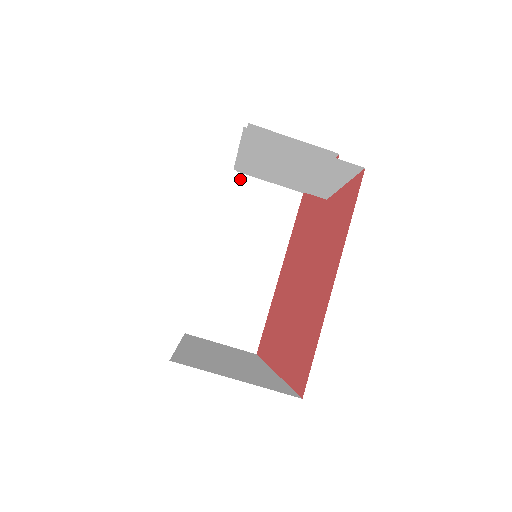
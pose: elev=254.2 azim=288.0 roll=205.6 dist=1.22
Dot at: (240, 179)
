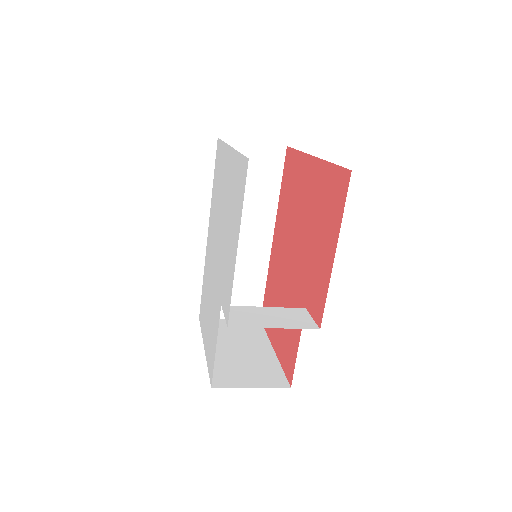
Dot at: occluded
